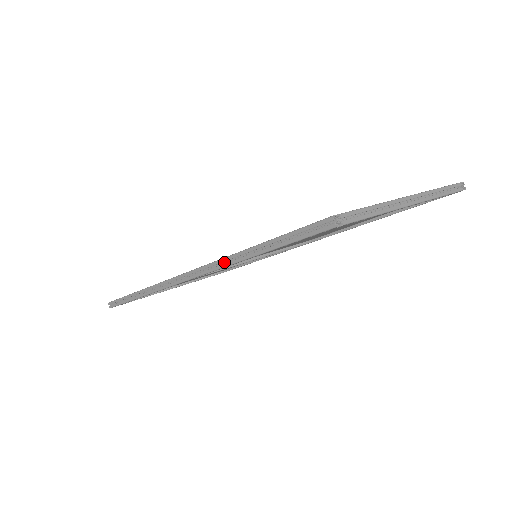
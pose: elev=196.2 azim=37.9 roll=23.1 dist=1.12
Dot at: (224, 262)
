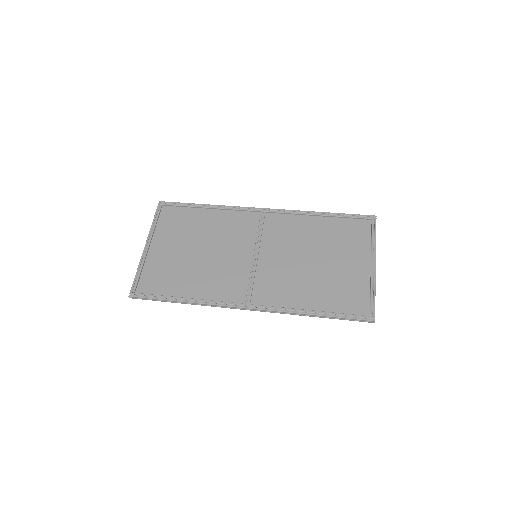
Dot at: (291, 312)
